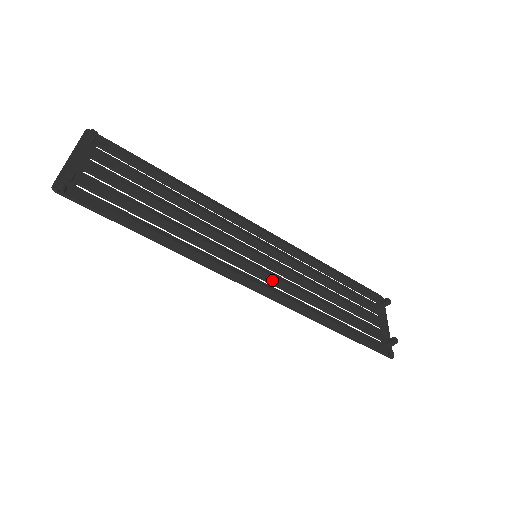
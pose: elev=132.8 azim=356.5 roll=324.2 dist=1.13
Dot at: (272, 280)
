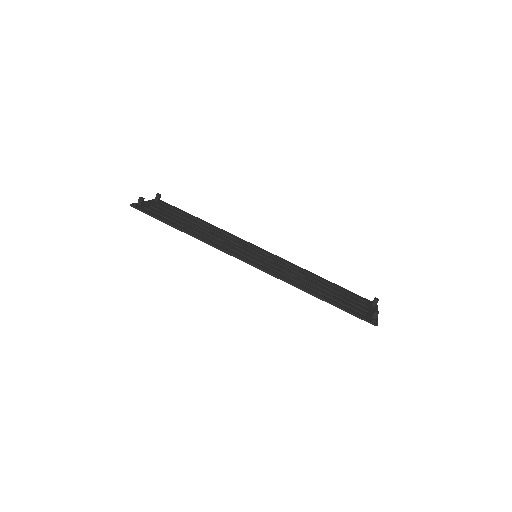
Dot at: (265, 264)
